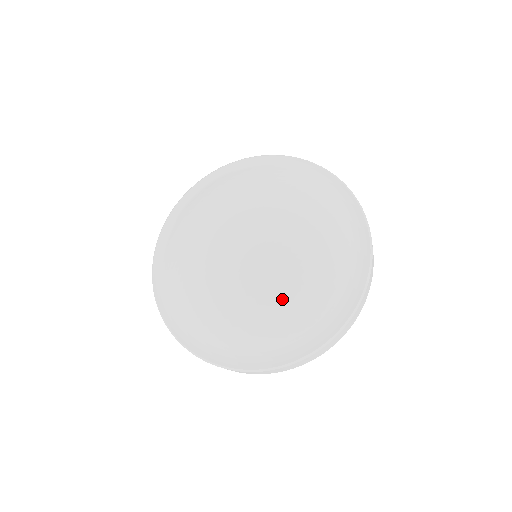
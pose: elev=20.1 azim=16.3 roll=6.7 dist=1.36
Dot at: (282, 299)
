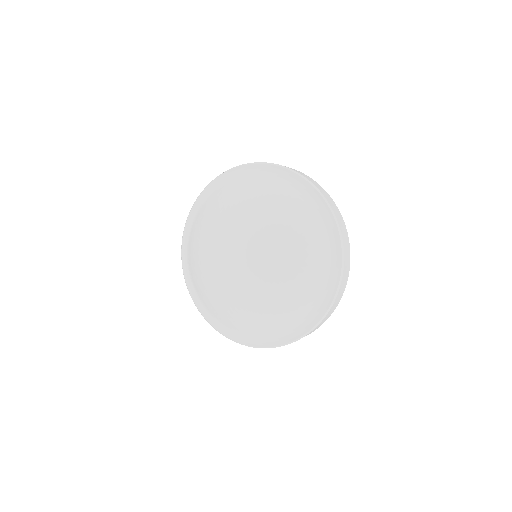
Dot at: (228, 305)
